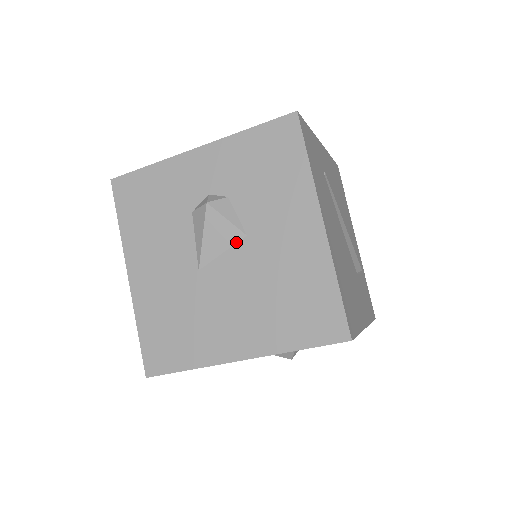
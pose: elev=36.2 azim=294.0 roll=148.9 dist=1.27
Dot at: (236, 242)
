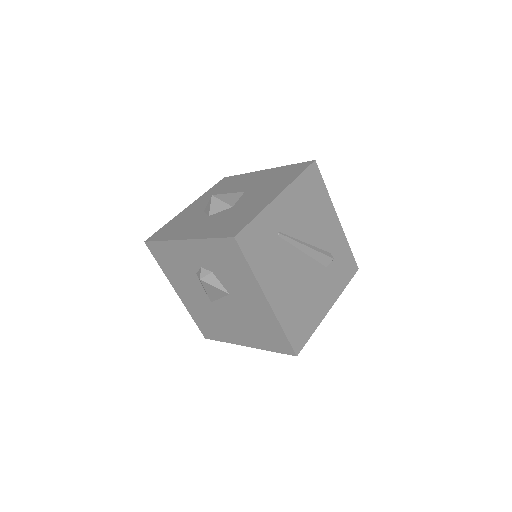
Dot at: (225, 296)
